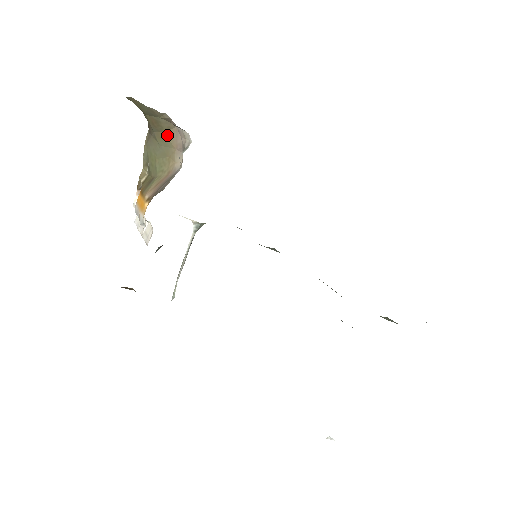
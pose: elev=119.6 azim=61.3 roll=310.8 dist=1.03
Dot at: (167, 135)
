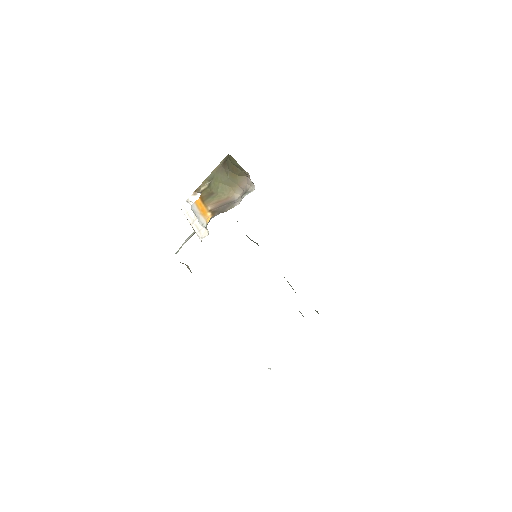
Dot at: (238, 177)
